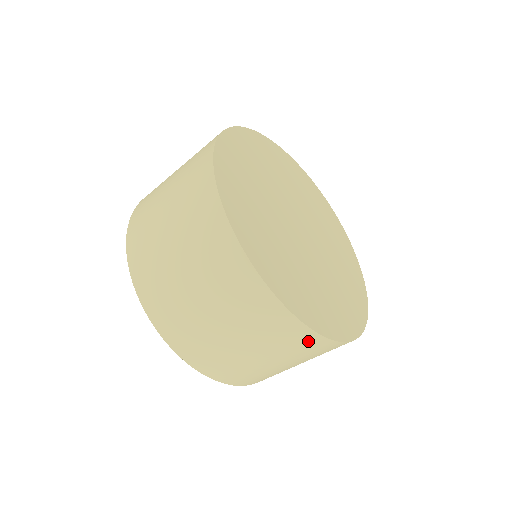
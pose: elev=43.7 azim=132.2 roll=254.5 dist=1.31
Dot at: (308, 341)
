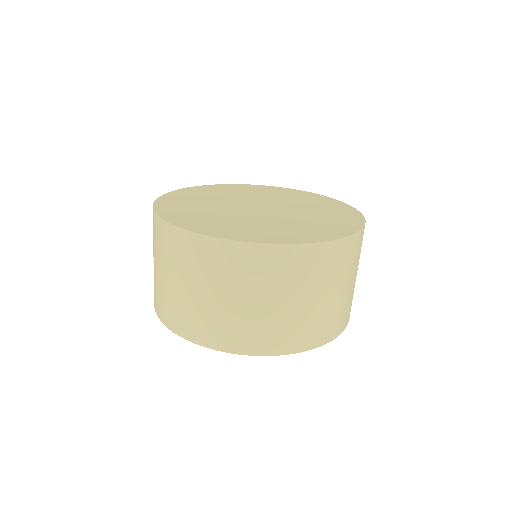
Dot at: (247, 256)
